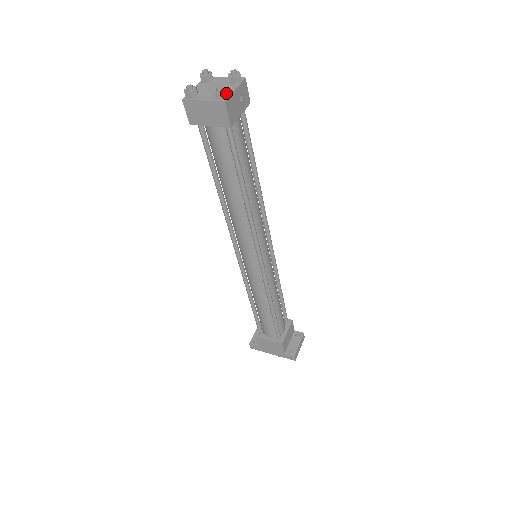
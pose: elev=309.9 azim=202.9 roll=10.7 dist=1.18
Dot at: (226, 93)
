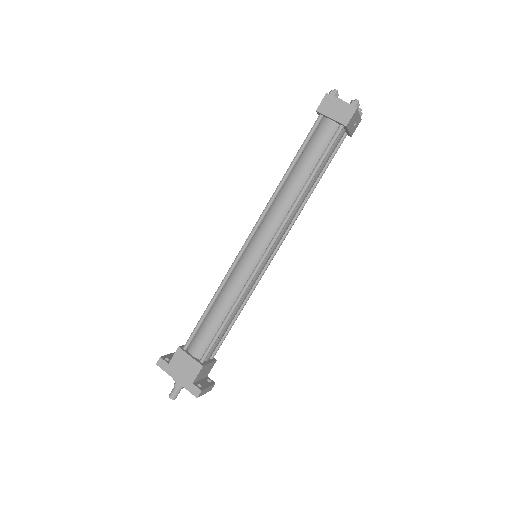
Dot at: occluded
